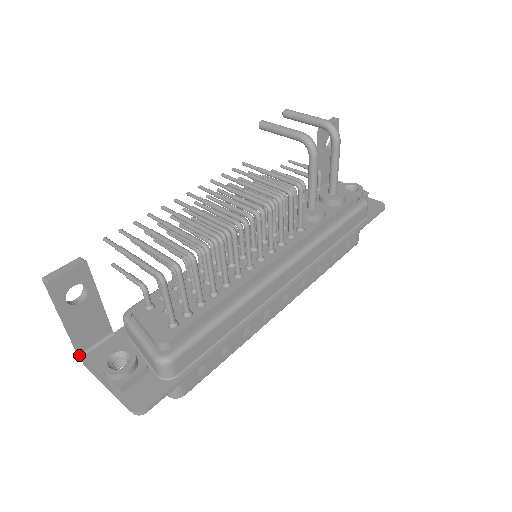
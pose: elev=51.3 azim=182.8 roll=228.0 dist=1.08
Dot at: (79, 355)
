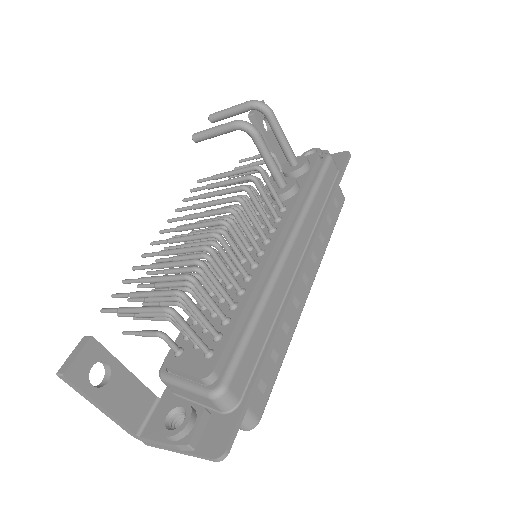
Dot at: (136, 437)
